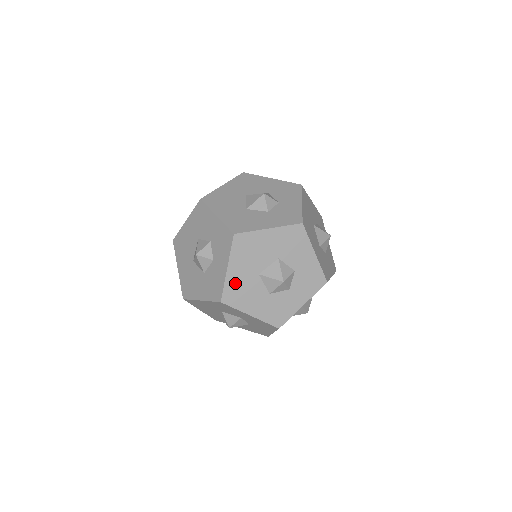
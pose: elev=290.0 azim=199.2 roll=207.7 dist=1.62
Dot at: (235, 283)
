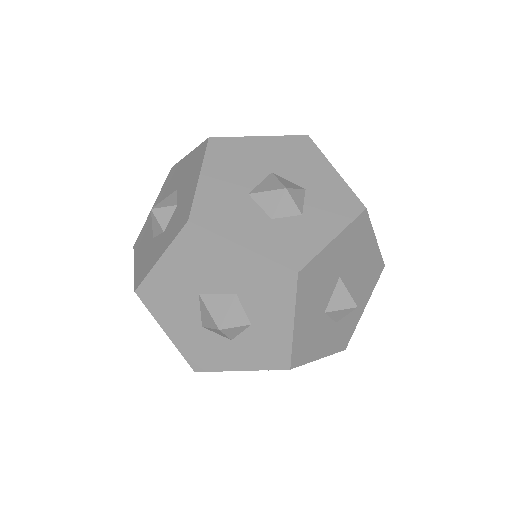
Dot at: occluded
